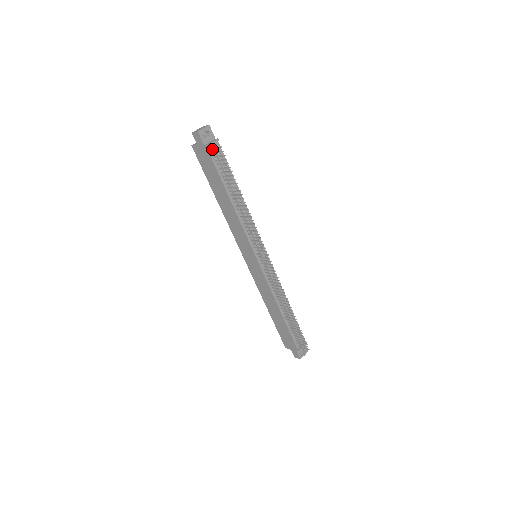
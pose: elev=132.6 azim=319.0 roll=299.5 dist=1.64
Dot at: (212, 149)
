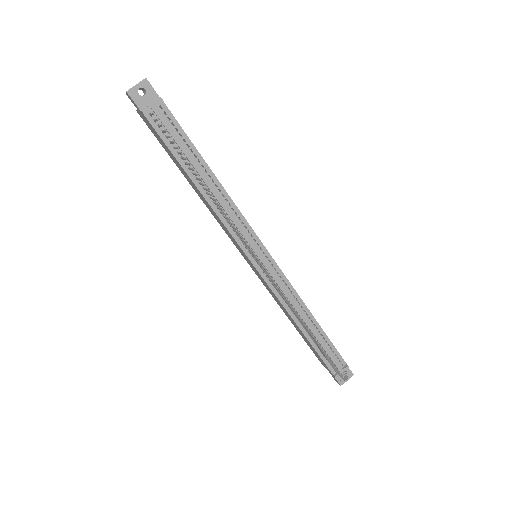
Dot at: (154, 115)
